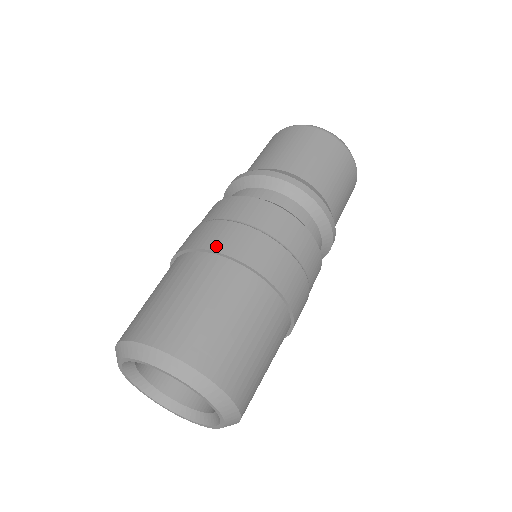
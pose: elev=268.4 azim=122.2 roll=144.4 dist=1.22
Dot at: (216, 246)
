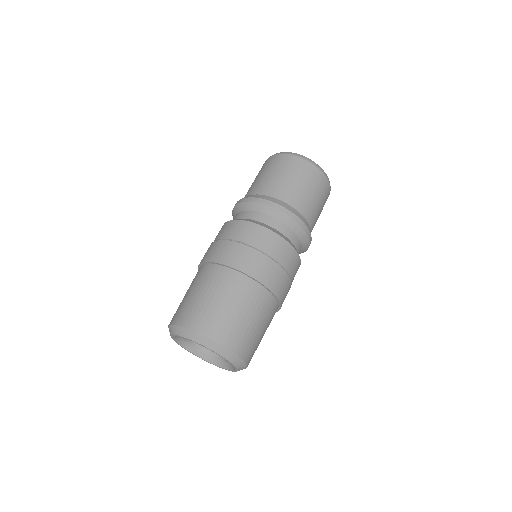
Dot at: (245, 269)
